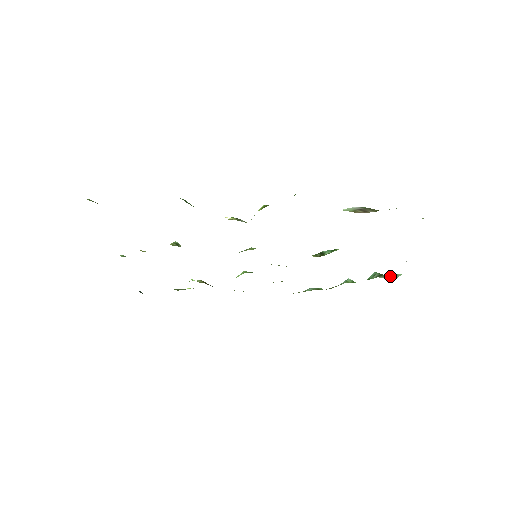
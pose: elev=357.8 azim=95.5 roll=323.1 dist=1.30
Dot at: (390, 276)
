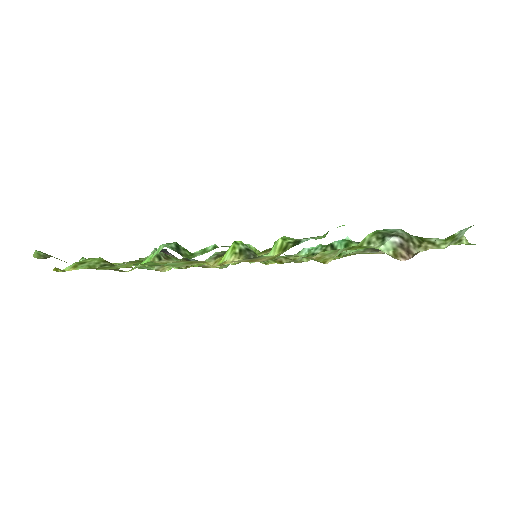
Dot at: occluded
